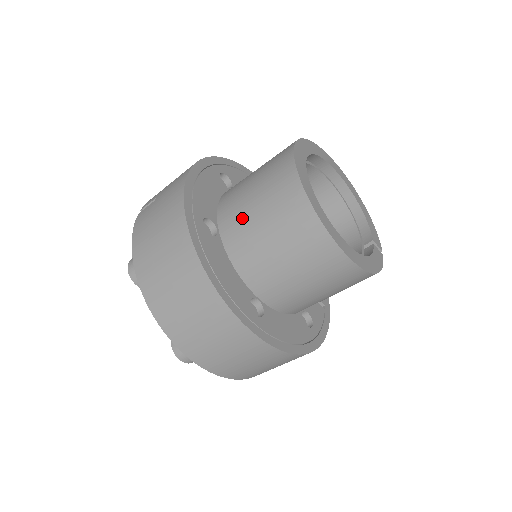
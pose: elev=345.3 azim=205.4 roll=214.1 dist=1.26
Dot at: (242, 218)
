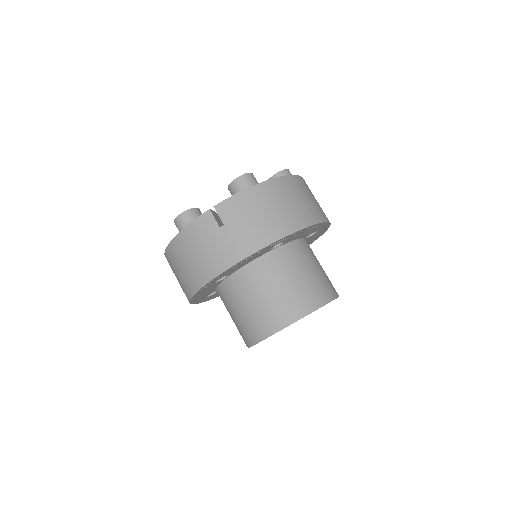
Dot at: (236, 297)
